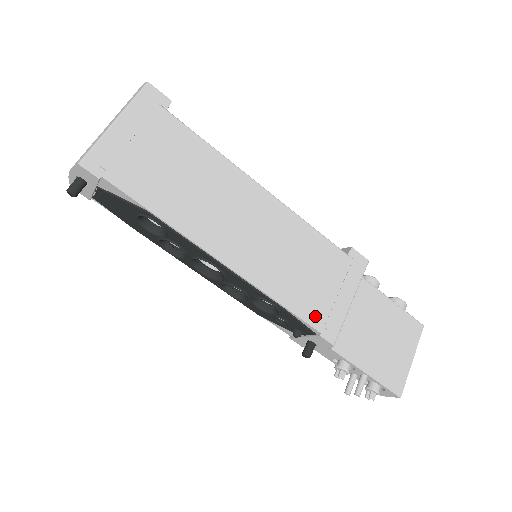
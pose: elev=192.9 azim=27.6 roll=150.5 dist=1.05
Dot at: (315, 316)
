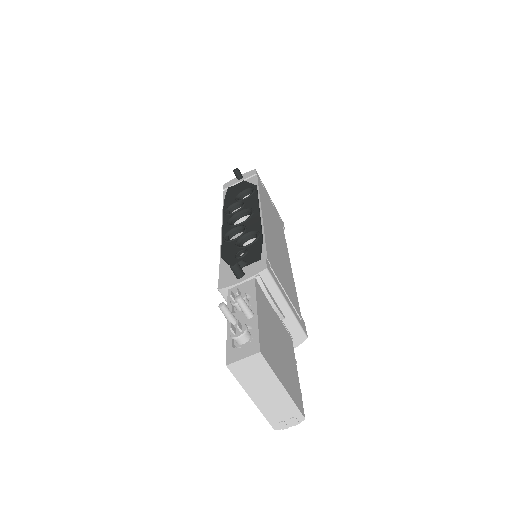
Dot at: (271, 260)
